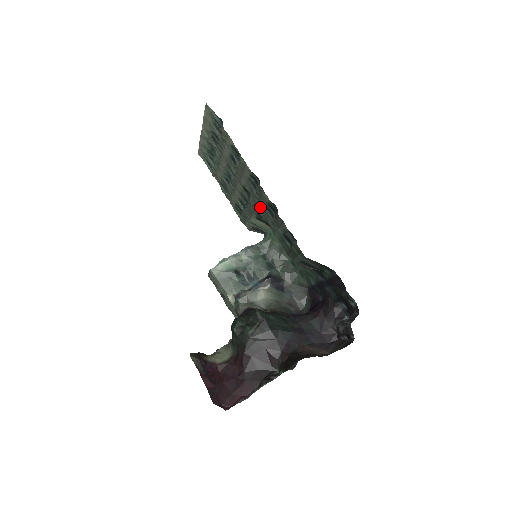
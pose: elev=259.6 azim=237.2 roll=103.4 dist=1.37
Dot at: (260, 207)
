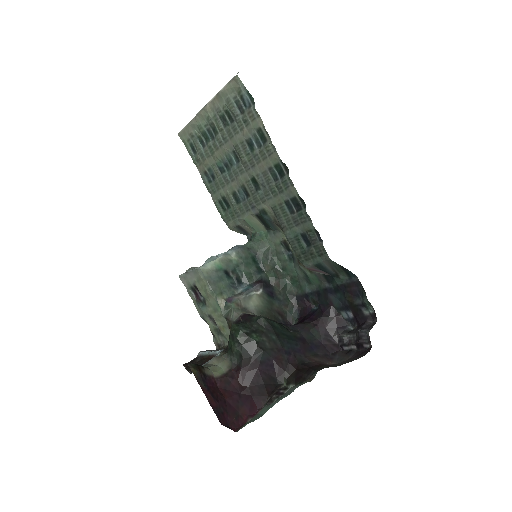
Dot at: (274, 202)
